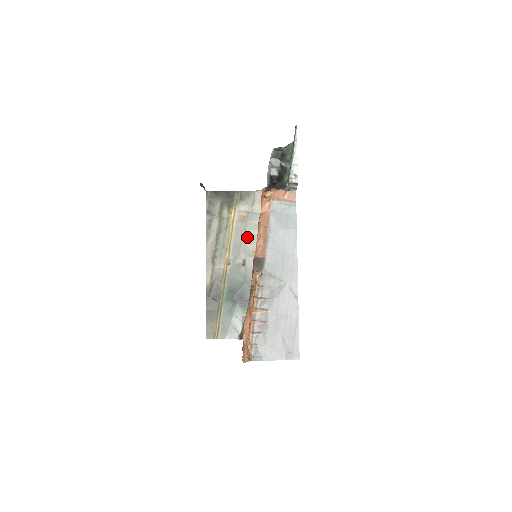
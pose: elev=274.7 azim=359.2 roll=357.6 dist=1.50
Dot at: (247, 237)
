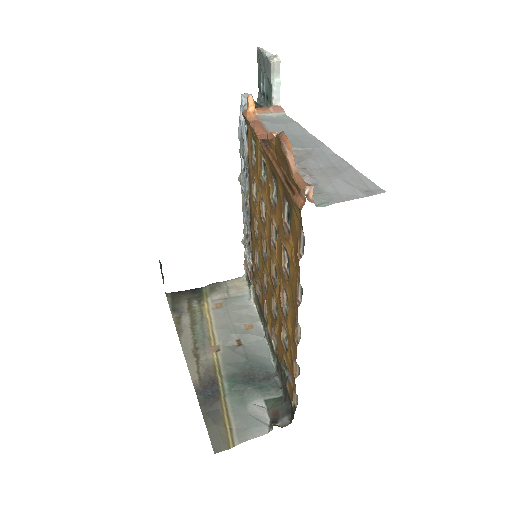
Dot at: (232, 318)
